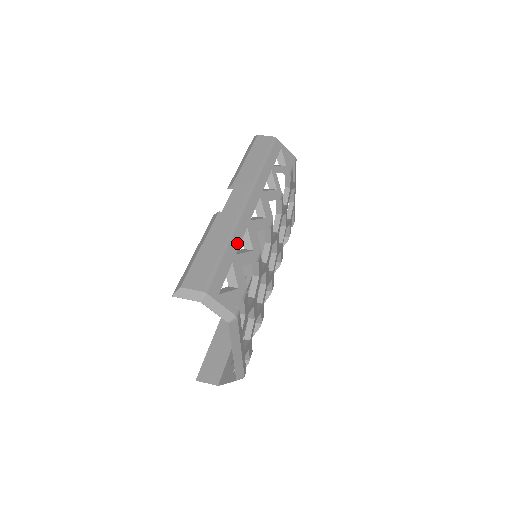
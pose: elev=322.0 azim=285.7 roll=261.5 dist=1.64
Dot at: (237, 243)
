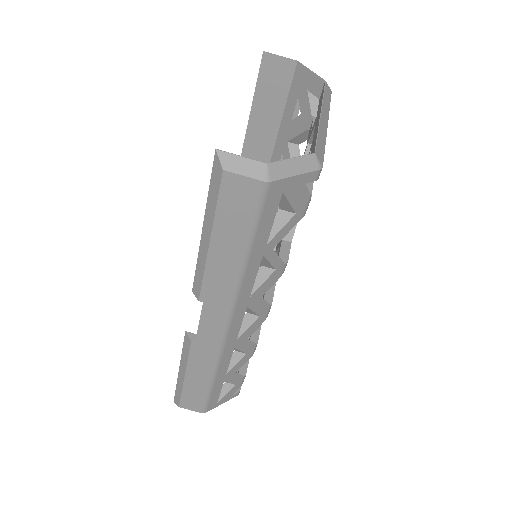
Dot at: (225, 368)
